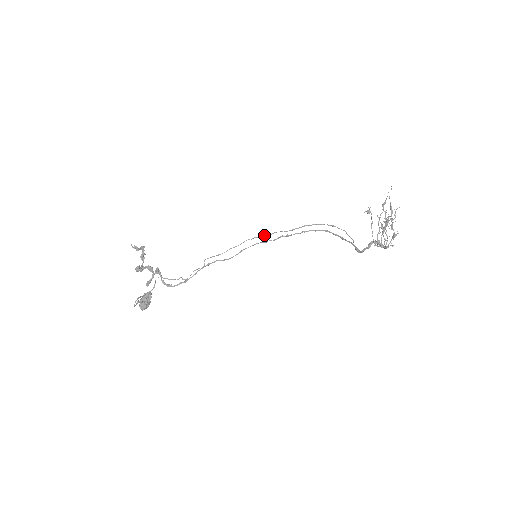
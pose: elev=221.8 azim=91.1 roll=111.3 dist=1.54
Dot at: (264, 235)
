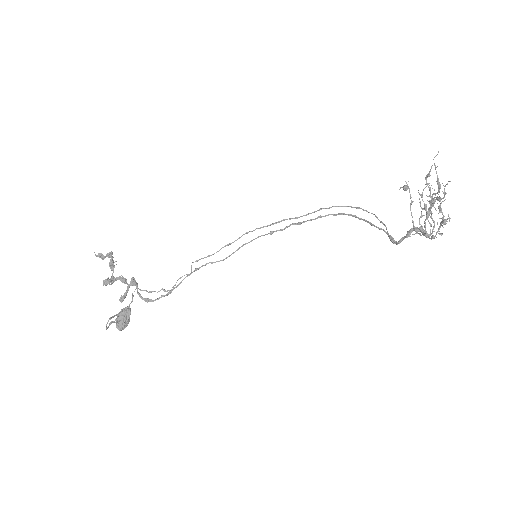
Dot at: (268, 225)
